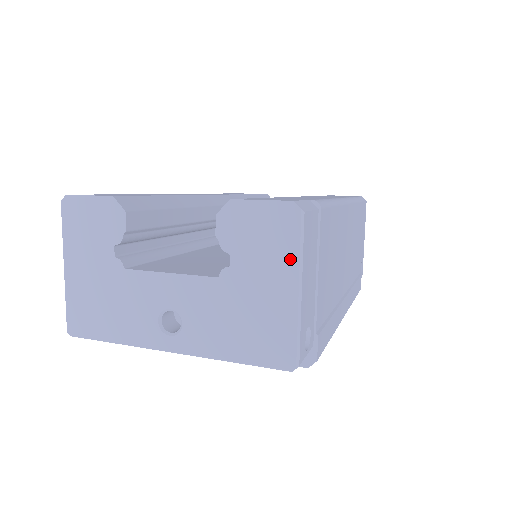
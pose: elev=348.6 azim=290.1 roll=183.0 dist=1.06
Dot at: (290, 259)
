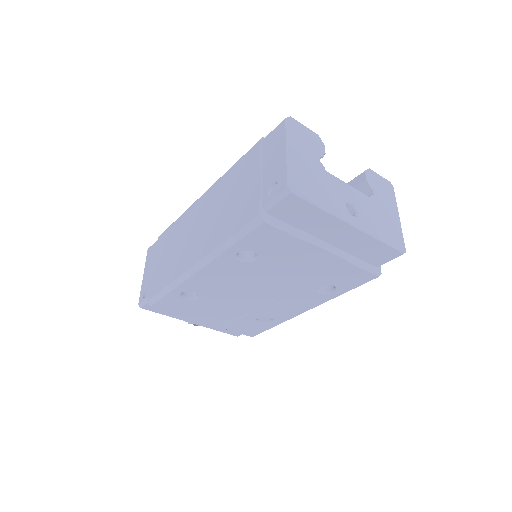
Dot at: (394, 203)
